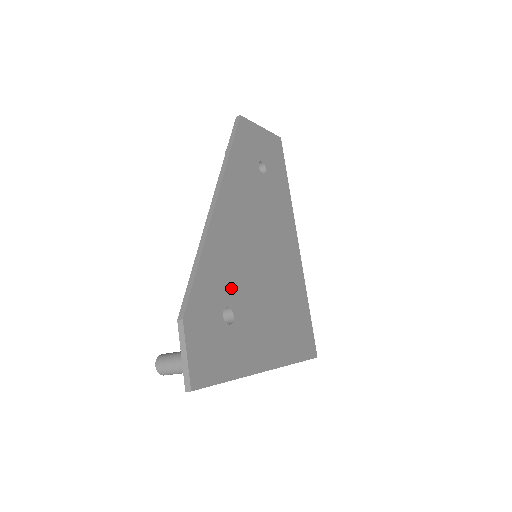
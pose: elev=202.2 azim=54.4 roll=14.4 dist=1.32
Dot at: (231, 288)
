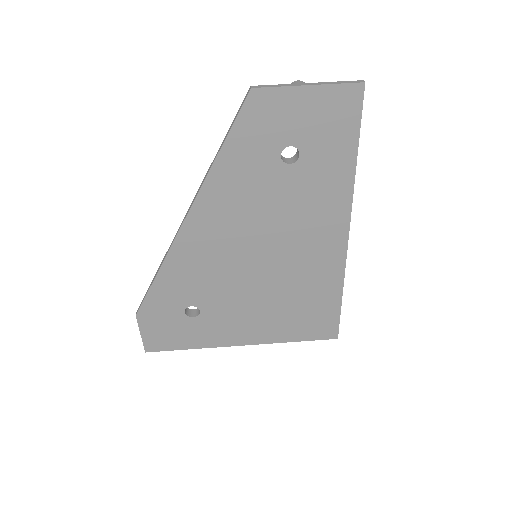
Dot at: (199, 292)
